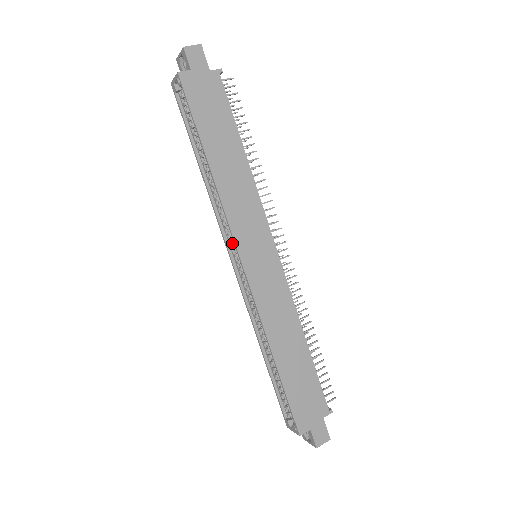
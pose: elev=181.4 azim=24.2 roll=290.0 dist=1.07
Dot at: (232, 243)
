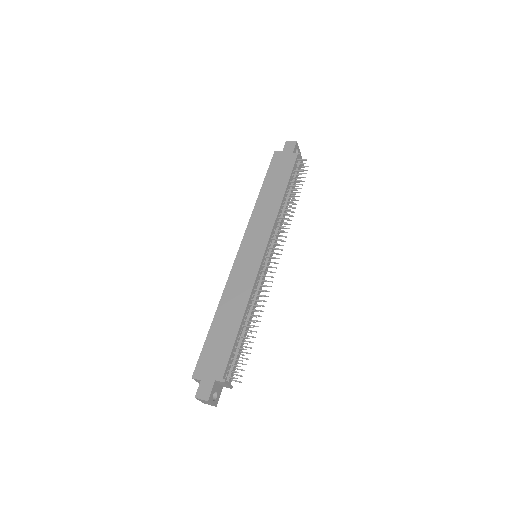
Dot at: occluded
